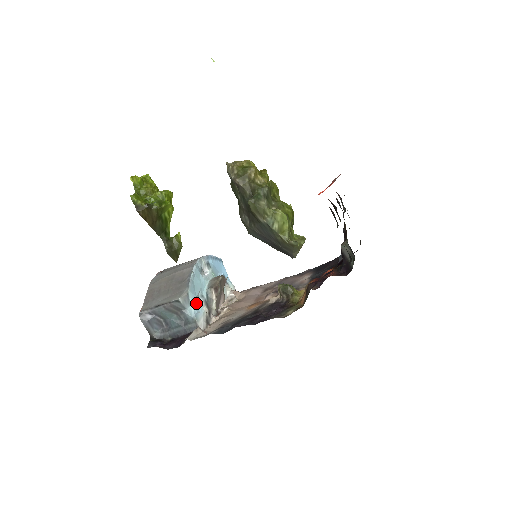
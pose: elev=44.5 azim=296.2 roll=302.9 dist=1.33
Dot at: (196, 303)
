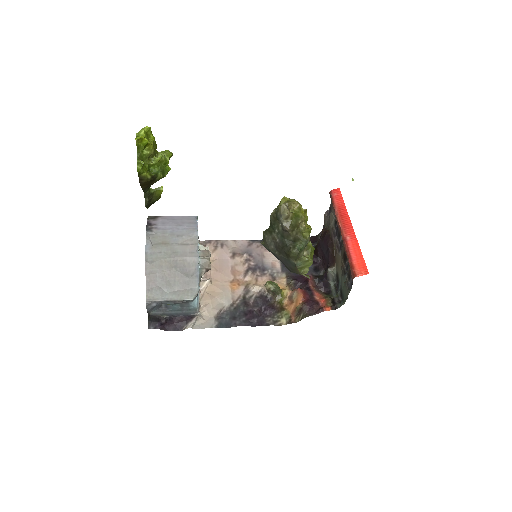
Dot at: occluded
